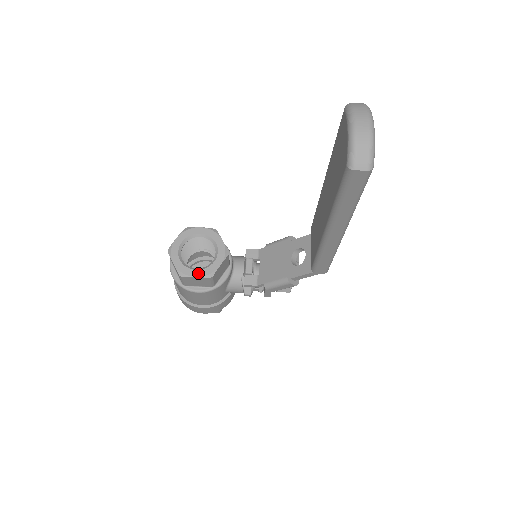
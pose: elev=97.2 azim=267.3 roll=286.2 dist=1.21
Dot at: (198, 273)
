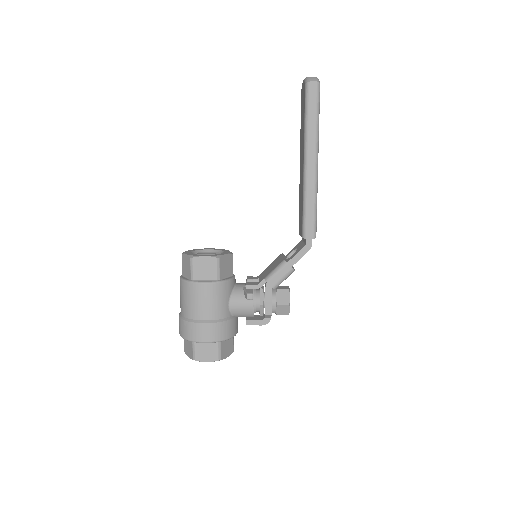
Dot at: (207, 255)
